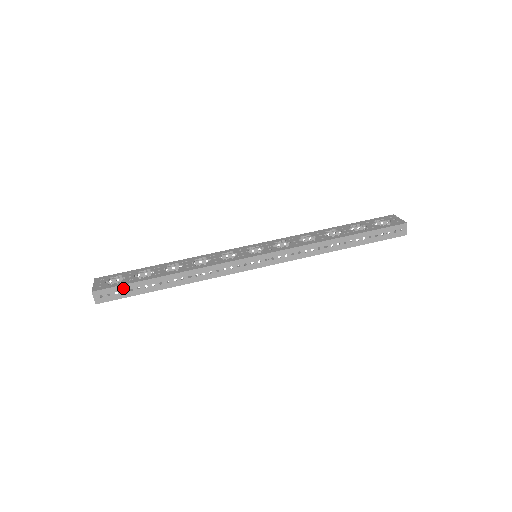
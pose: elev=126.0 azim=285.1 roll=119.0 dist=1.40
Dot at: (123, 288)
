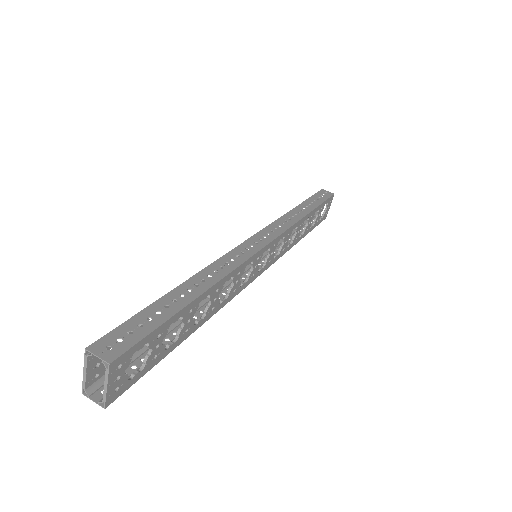
Dot at: (134, 322)
